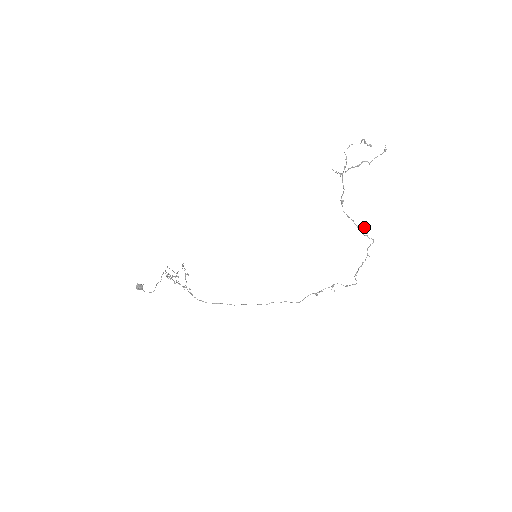
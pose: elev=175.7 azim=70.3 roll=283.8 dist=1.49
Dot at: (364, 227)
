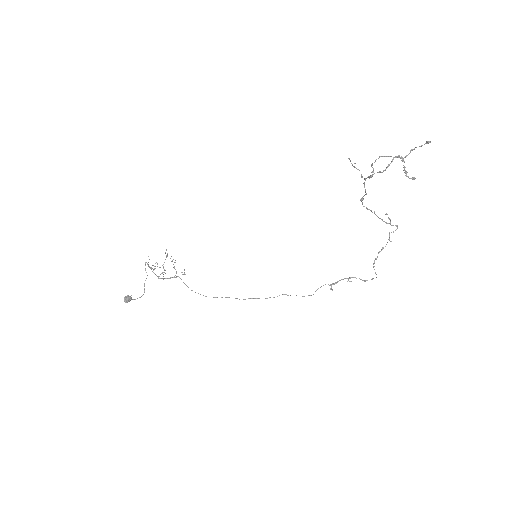
Dot at: occluded
